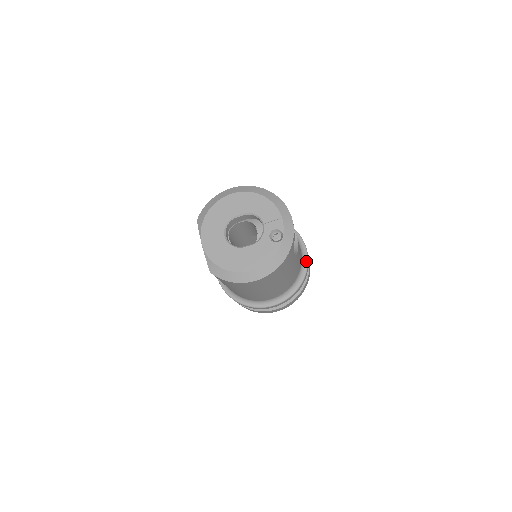
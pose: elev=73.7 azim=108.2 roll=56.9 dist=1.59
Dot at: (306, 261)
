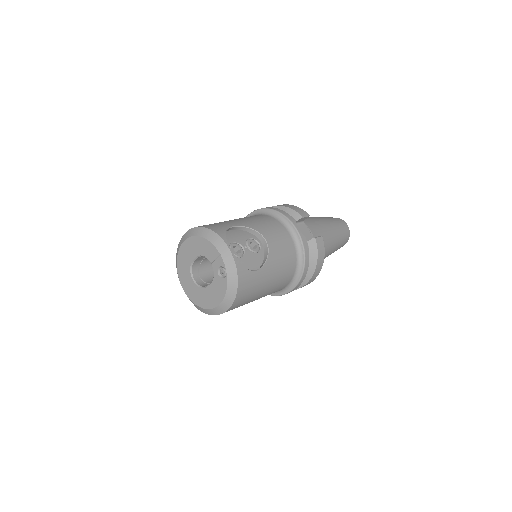
Dot at: (301, 244)
